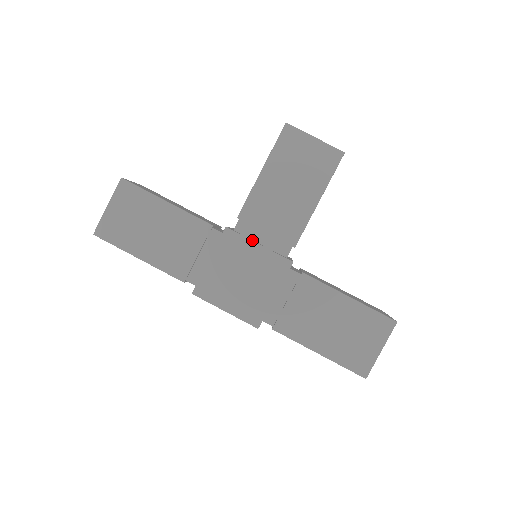
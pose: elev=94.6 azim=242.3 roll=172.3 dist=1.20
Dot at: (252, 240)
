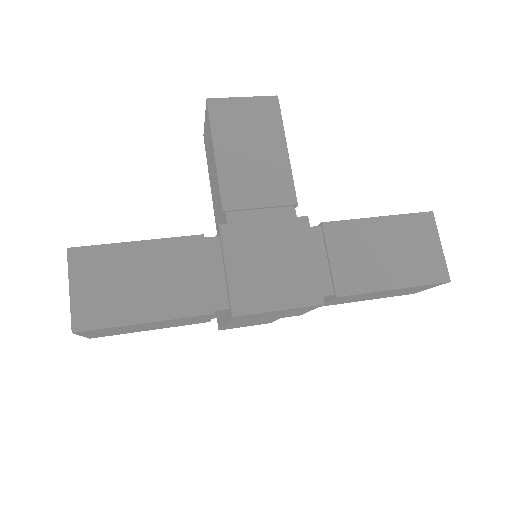
Dot at: (254, 221)
